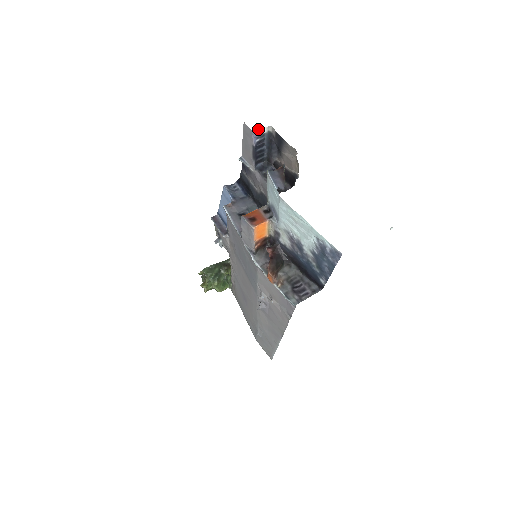
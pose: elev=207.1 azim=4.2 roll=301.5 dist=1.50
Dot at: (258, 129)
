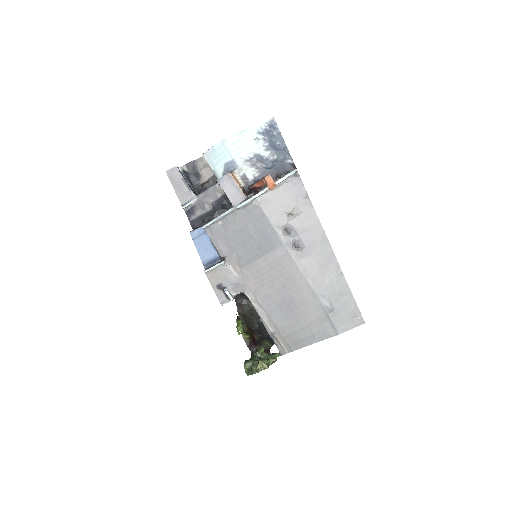
Dot at: (176, 167)
